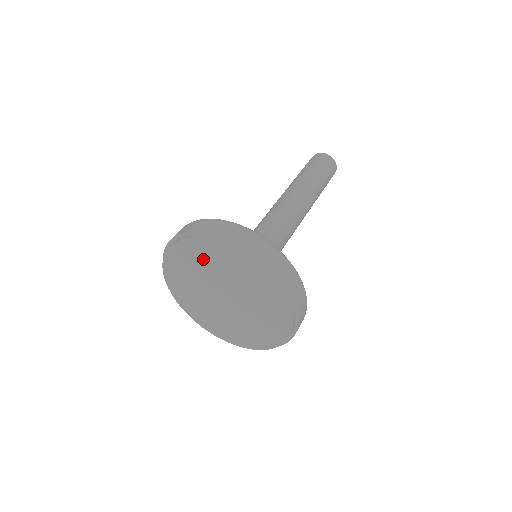
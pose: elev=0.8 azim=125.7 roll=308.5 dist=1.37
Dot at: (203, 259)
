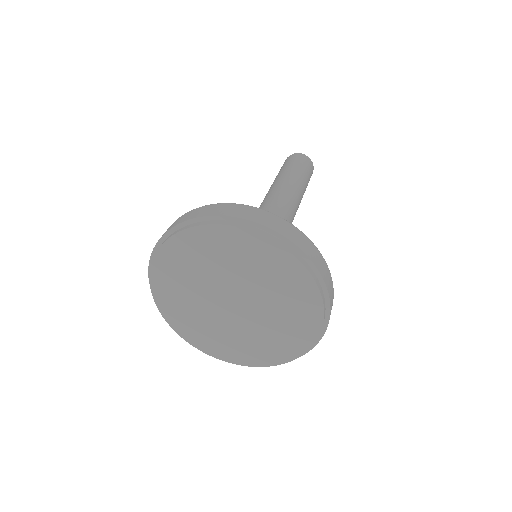
Dot at: (217, 252)
